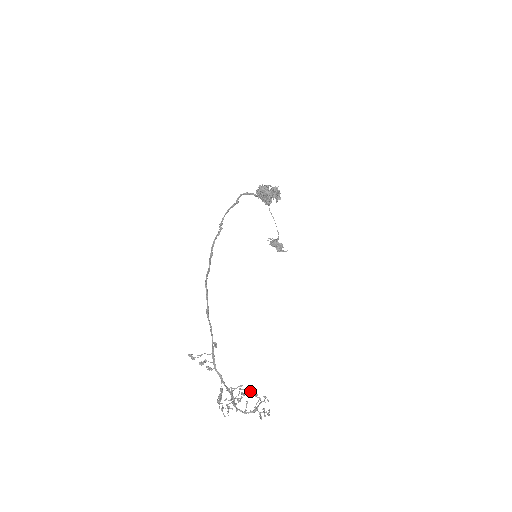
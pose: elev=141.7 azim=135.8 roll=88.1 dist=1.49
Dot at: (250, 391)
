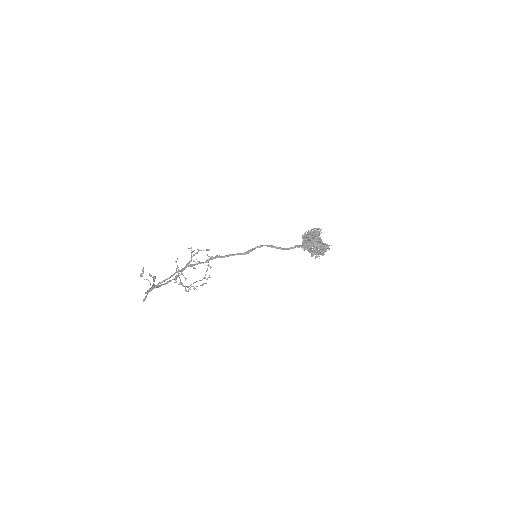
Dot at: (208, 264)
